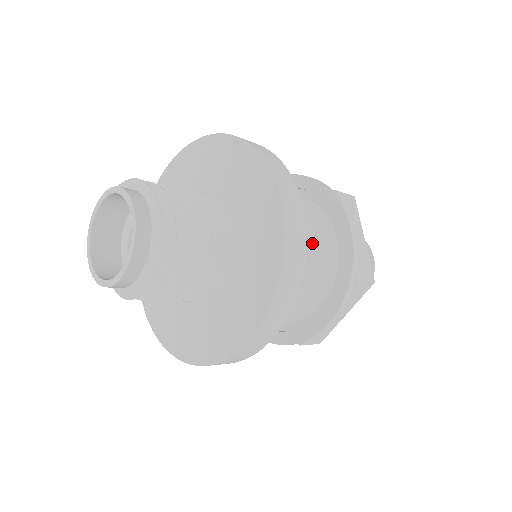
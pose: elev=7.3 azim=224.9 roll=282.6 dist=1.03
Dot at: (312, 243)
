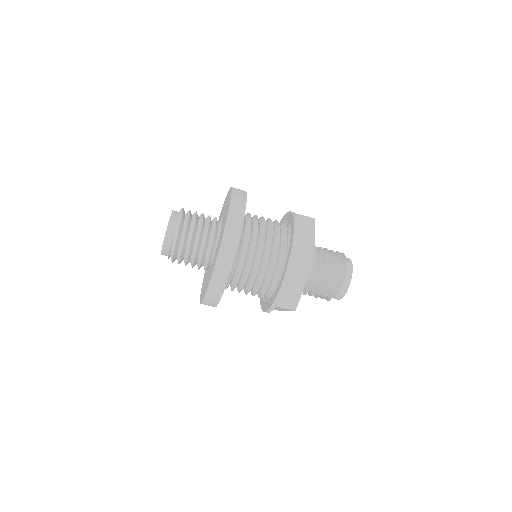
Dot at: (268, 219)
